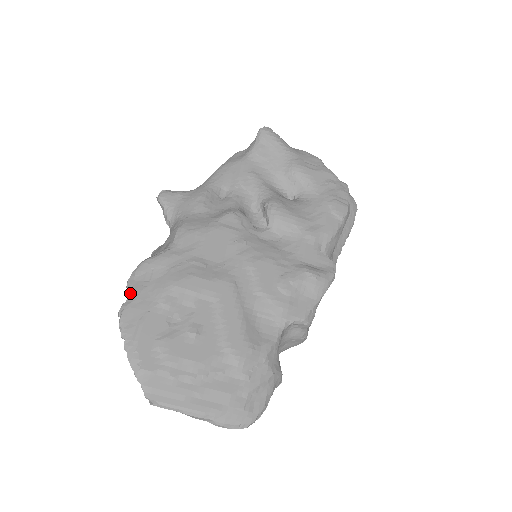
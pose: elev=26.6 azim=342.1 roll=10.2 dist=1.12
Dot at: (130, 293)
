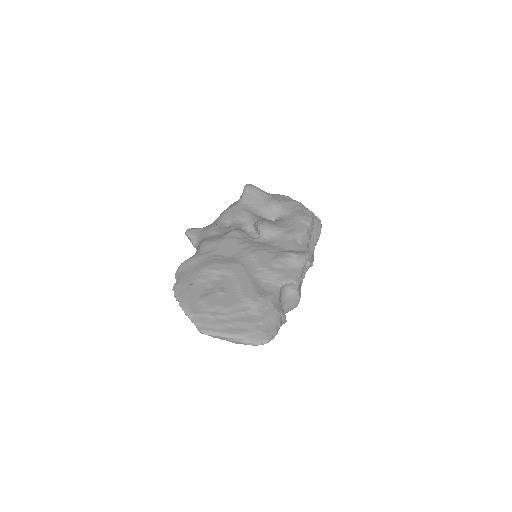
Dot at: (178, 278)
